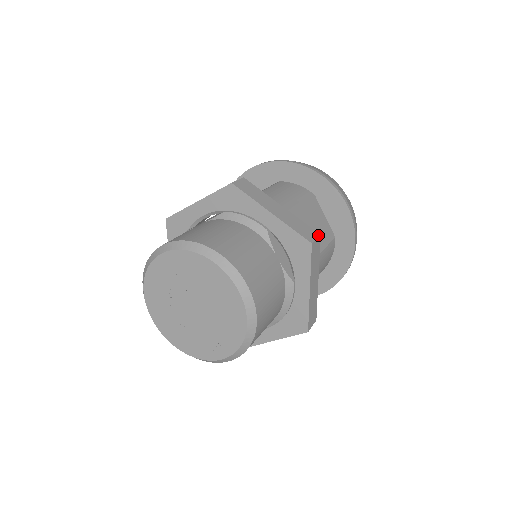
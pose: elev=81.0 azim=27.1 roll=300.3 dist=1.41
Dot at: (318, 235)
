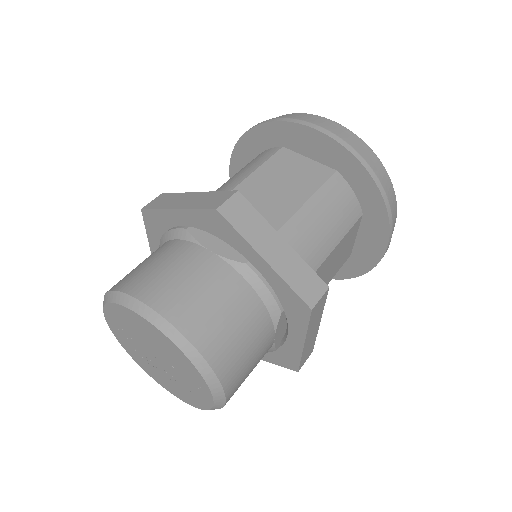
Dot at: (233, 193)
